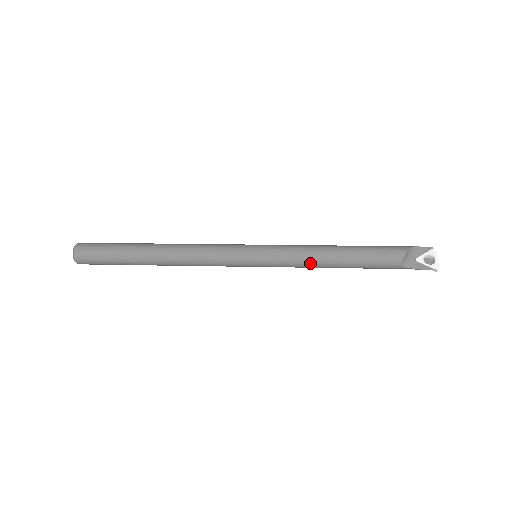
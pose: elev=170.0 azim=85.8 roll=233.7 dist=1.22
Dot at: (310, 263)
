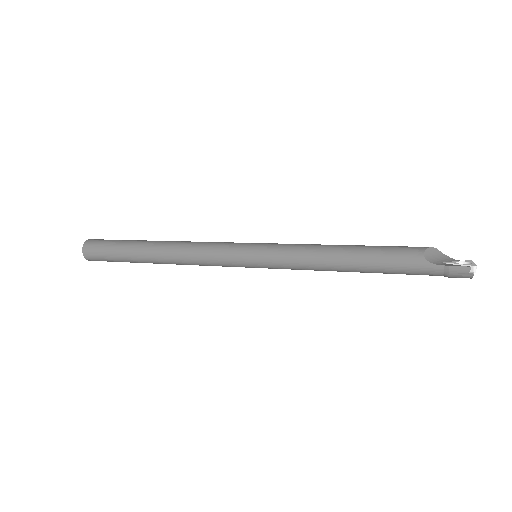
Dot at: (312, 253)
